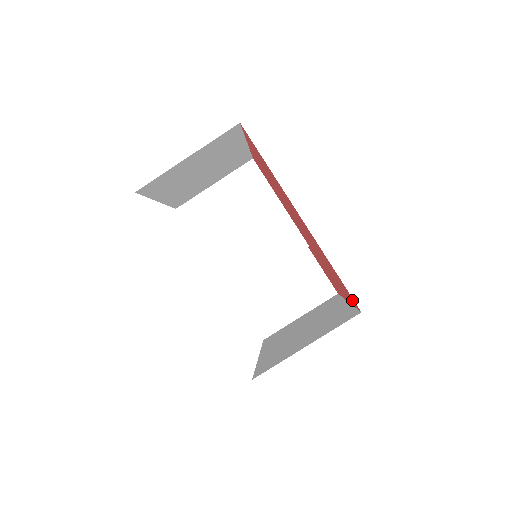
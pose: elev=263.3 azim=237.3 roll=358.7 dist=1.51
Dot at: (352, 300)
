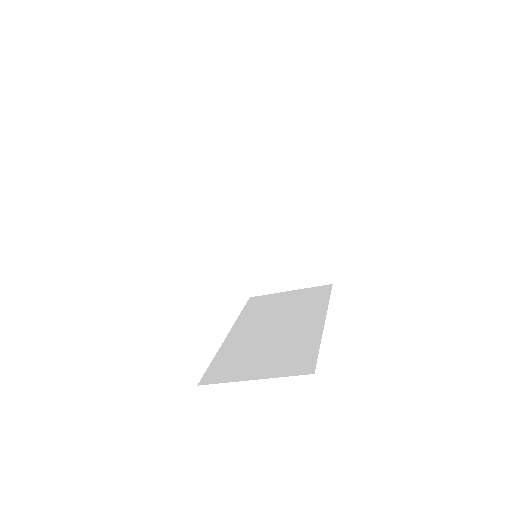
Dot at: occluded
